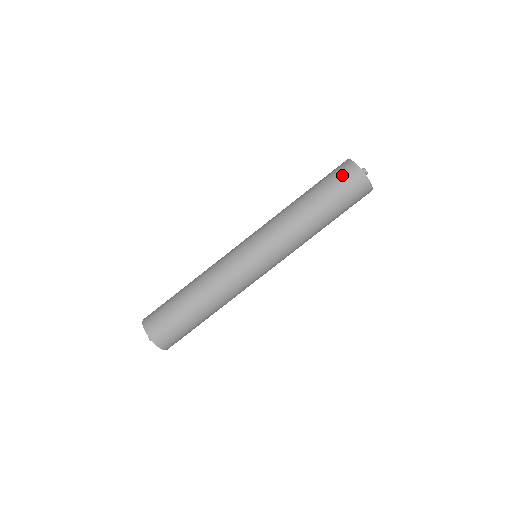
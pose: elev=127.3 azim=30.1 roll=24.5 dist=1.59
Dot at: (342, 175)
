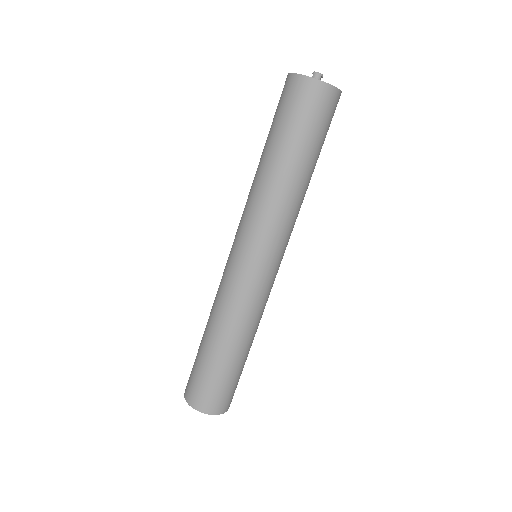
Dot at: (304, 104)
